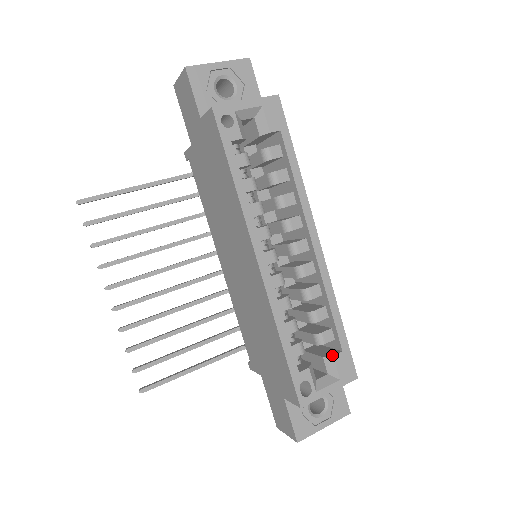
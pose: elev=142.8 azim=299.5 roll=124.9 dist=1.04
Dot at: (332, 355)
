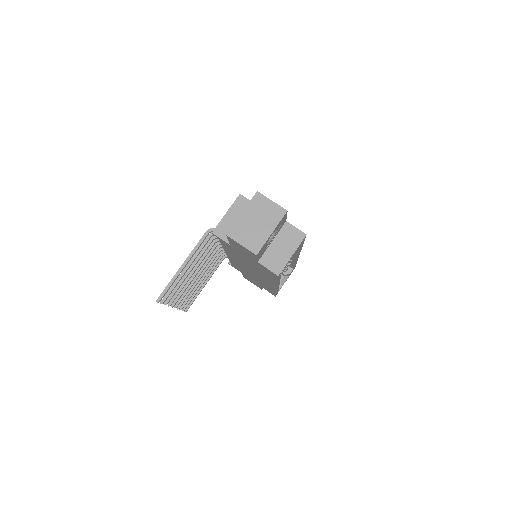
Dot at: (289, 274)
